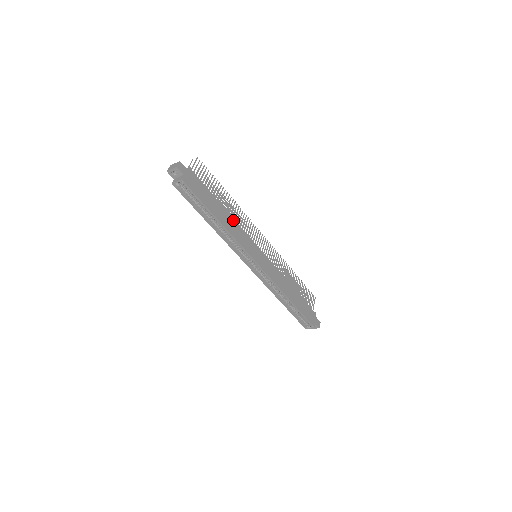
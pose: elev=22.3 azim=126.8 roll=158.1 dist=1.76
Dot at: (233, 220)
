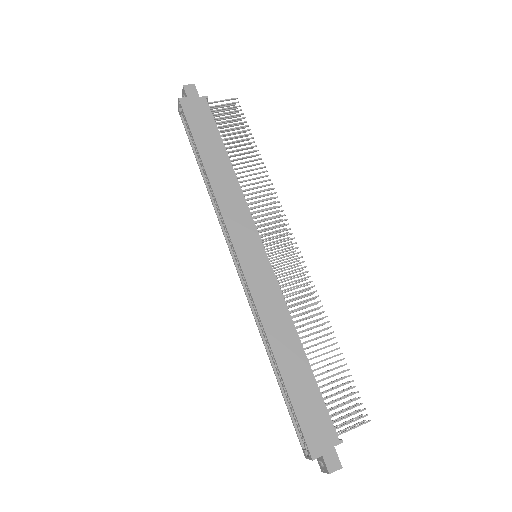
Dot at: (235, 182)
